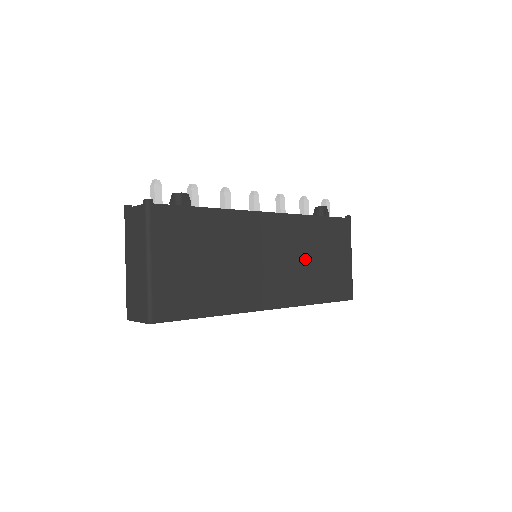
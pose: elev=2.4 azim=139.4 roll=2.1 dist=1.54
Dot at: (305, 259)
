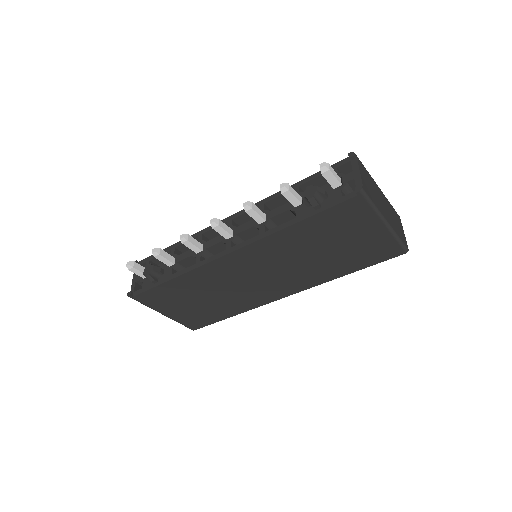
Dot at: (303, 258)
